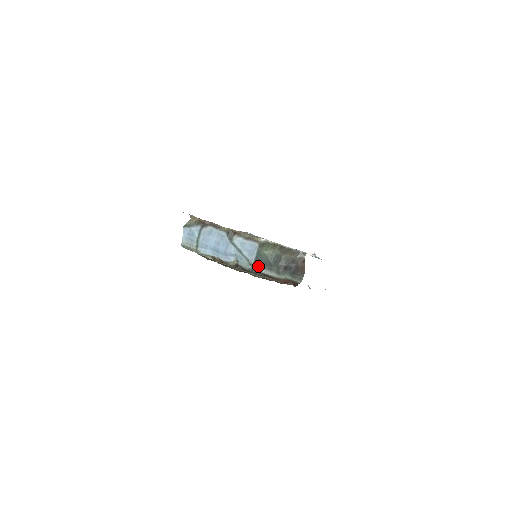
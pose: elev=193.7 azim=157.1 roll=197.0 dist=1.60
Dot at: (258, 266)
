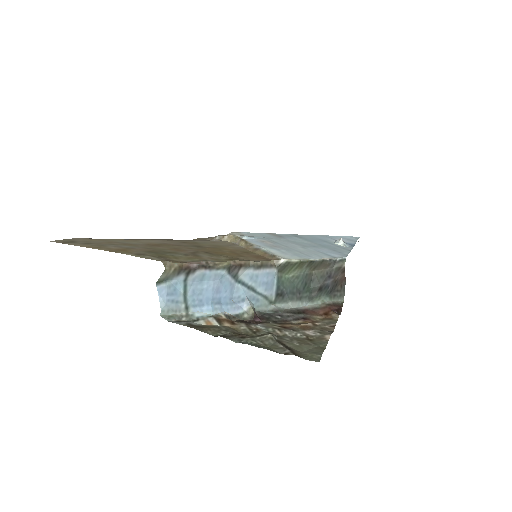
Dot at: (282, 300)
